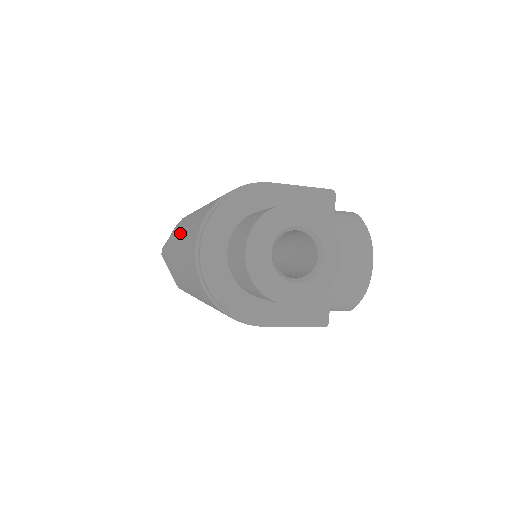
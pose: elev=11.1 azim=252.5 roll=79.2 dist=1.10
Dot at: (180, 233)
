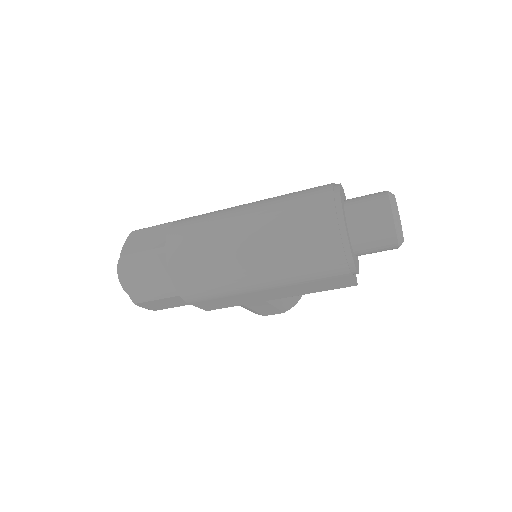
Dot at: (239, 219)
